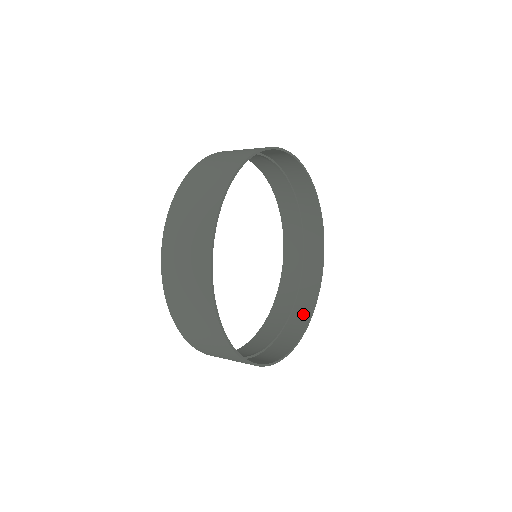
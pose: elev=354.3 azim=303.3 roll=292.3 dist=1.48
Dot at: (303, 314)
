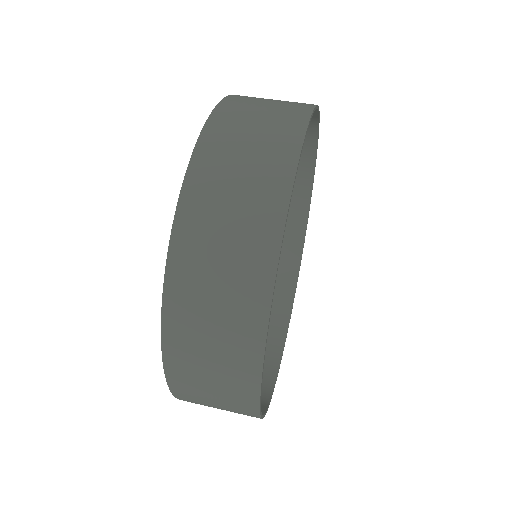
Dot at: (276, 326)
